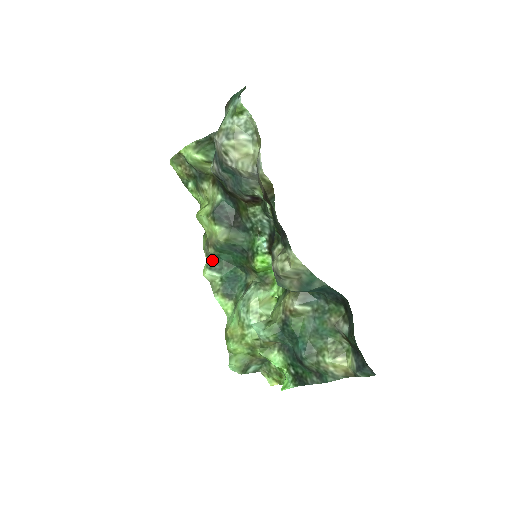
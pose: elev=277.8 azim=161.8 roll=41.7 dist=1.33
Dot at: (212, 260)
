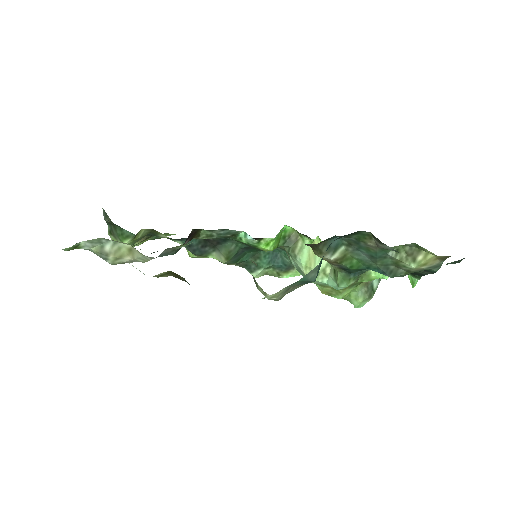
Dot at: (244, 266)
